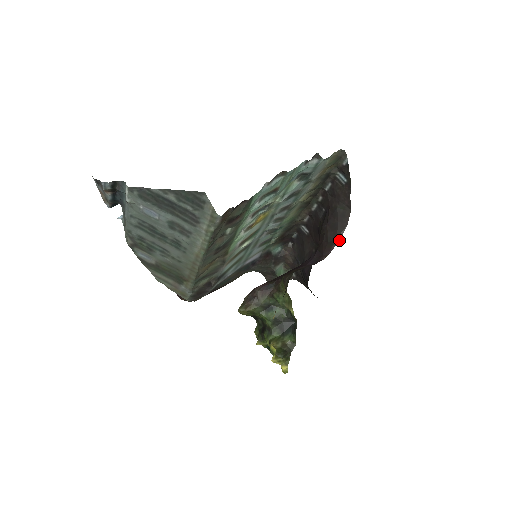
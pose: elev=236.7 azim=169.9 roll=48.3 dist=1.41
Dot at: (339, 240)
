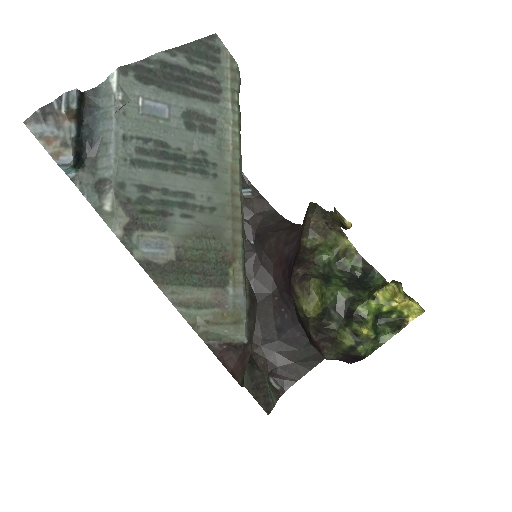
Dot at: (294, 223)
